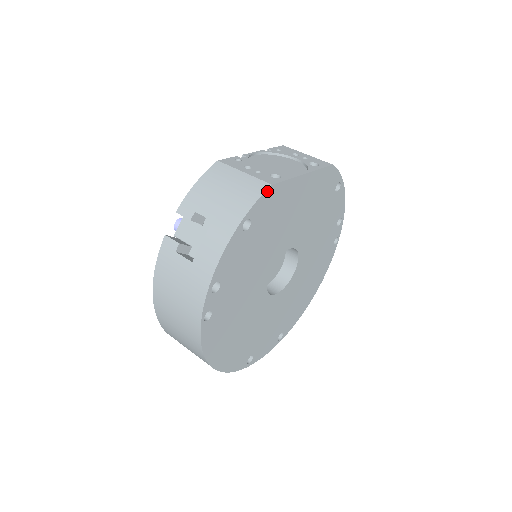
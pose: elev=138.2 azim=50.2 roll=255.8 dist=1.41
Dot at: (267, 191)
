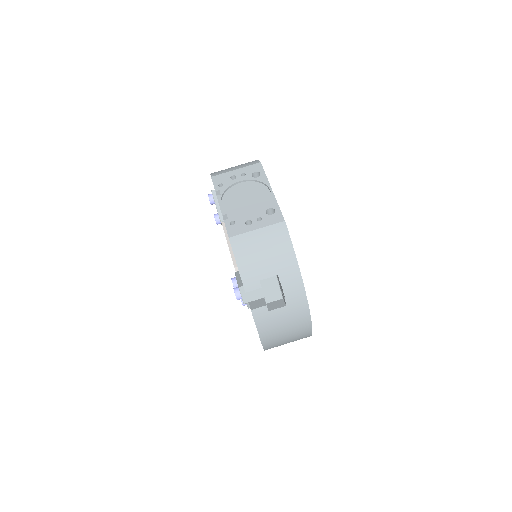
Dot at: (286, 227)
